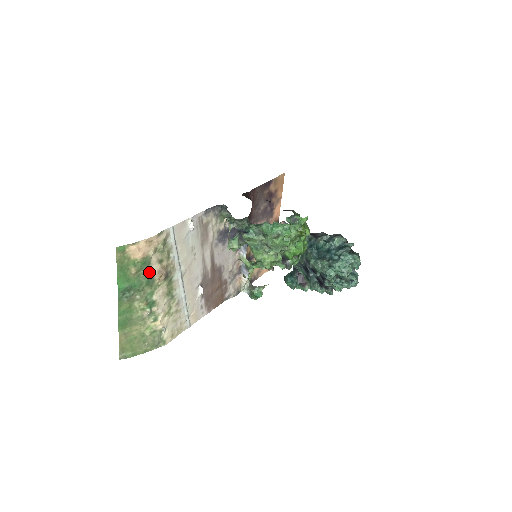
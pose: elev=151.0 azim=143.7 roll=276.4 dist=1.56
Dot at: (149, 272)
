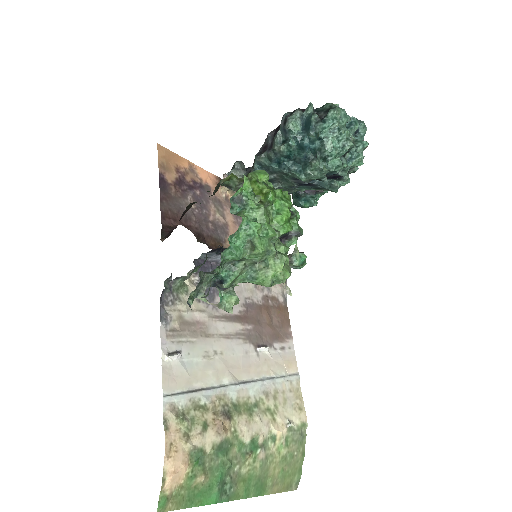
Dot at: (212, 450)
